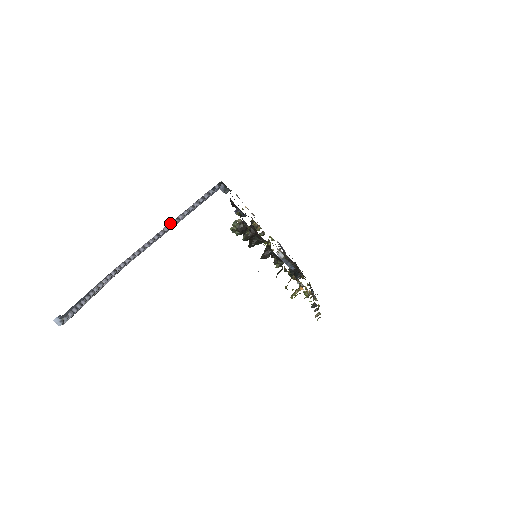
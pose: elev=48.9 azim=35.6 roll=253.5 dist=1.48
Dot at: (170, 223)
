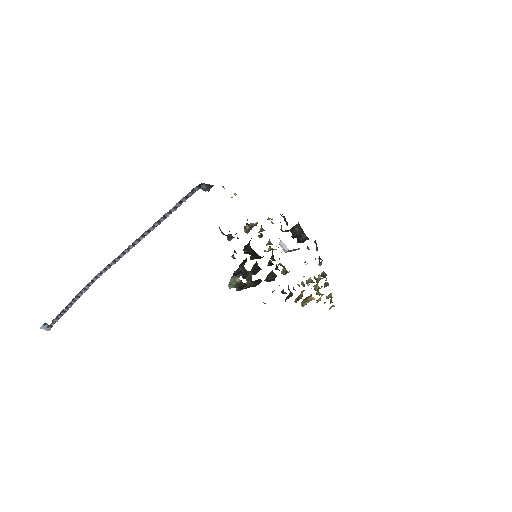
Dot at: (145, 232)
